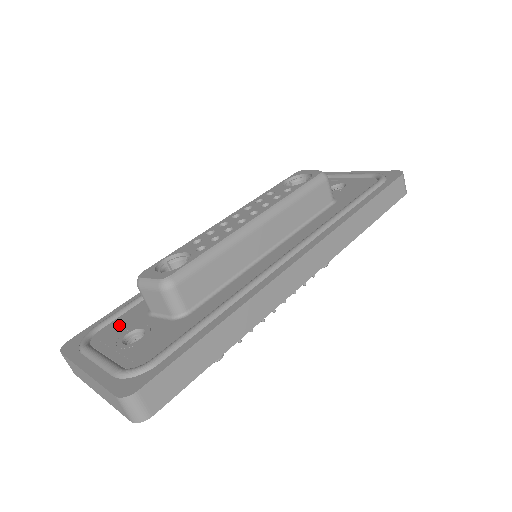
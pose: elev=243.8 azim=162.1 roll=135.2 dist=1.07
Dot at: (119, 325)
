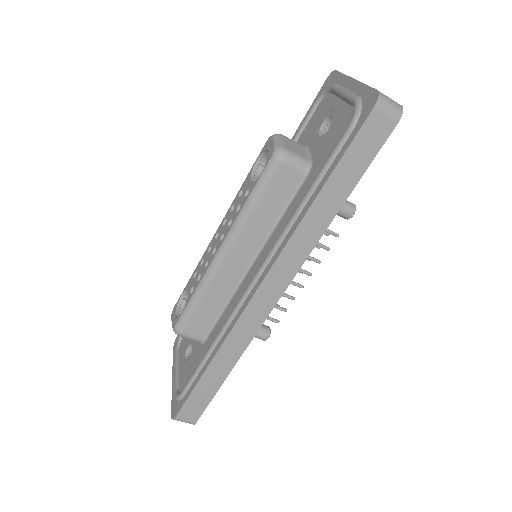
Dot at: occluded
